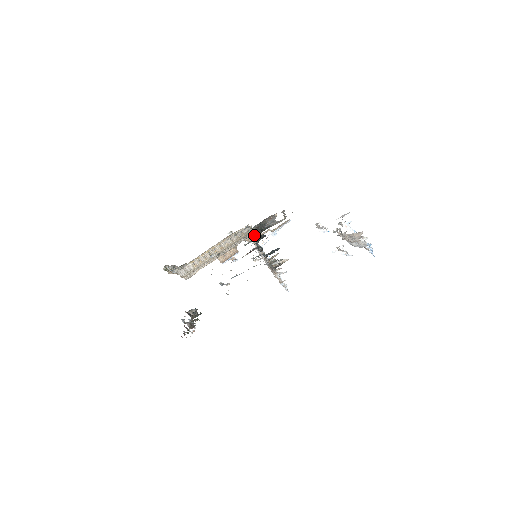
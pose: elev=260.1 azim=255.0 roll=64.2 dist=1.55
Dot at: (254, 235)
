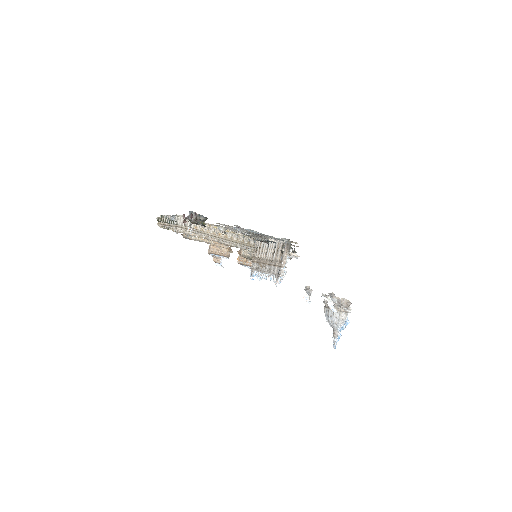
Dot at: occluded
